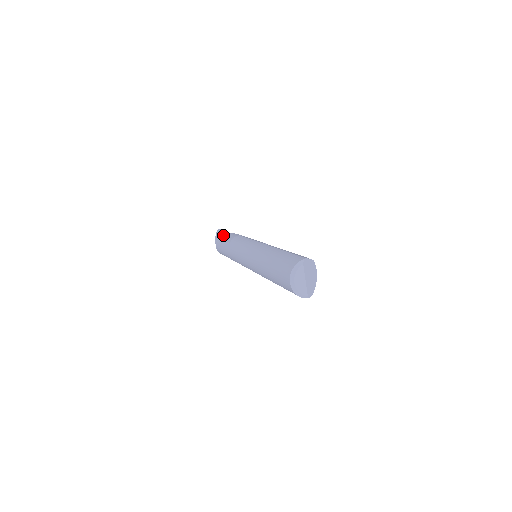
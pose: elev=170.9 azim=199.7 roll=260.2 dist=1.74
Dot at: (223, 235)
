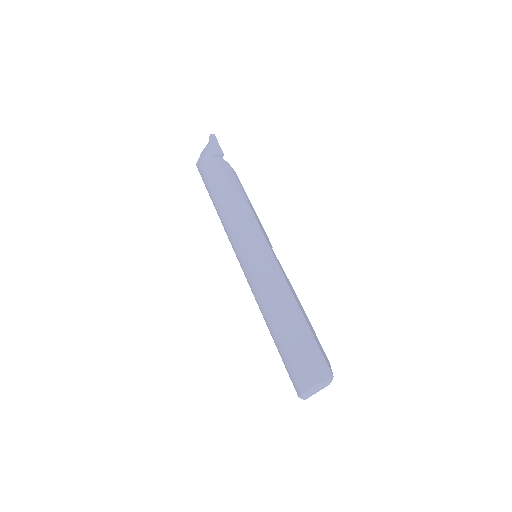
Dot at: (220, 162)
